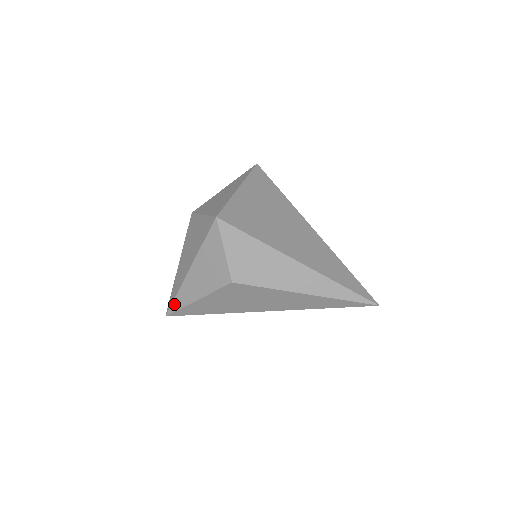
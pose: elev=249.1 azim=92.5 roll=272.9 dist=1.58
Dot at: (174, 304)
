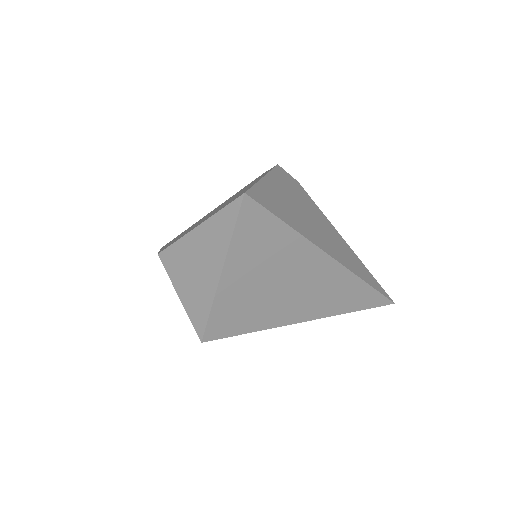
Dot at: occluded
